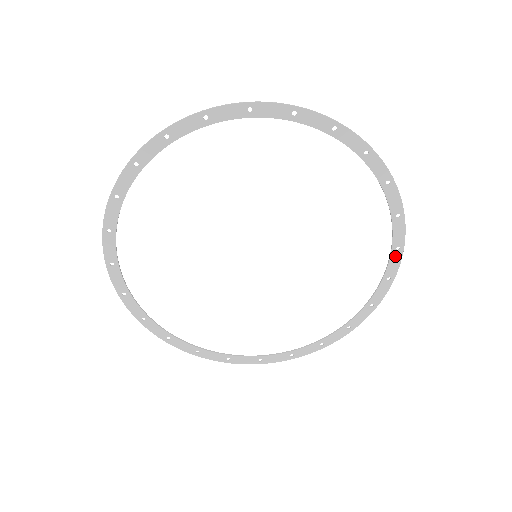
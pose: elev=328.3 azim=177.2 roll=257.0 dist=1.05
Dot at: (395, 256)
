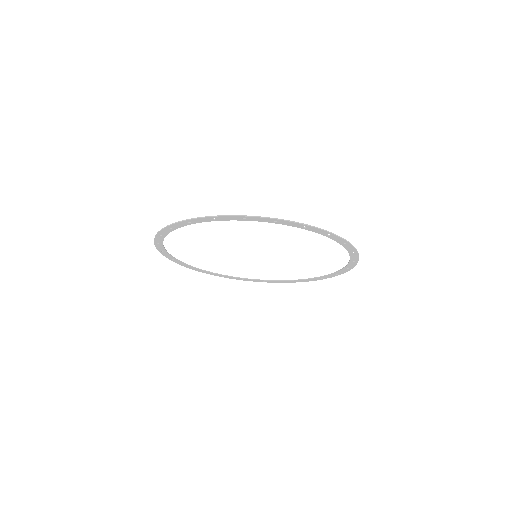
Dot at: (347, 246)
